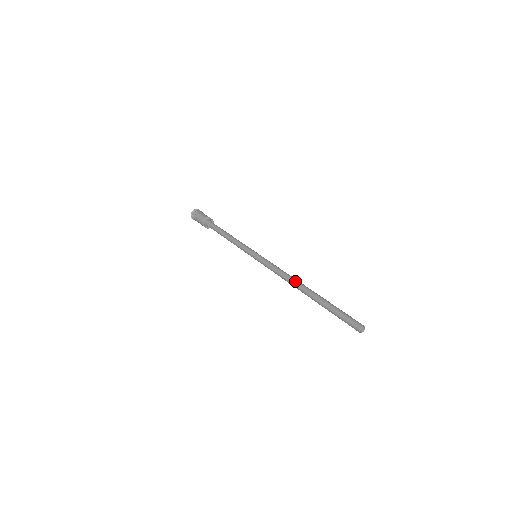
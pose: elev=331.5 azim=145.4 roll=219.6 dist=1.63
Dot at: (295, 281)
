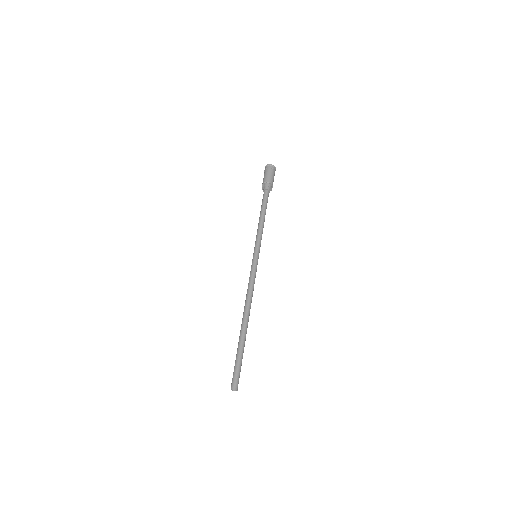
Dot at: (249, 308)
